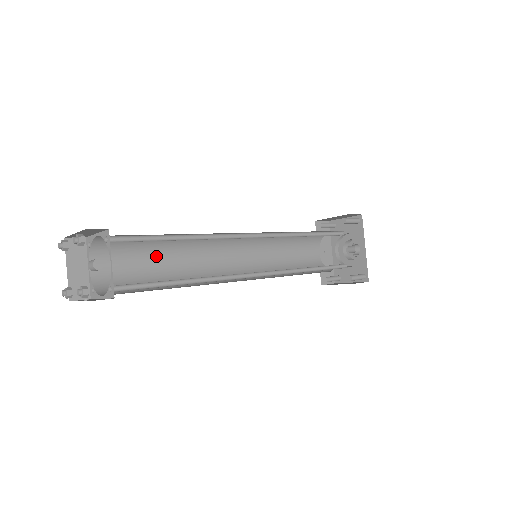
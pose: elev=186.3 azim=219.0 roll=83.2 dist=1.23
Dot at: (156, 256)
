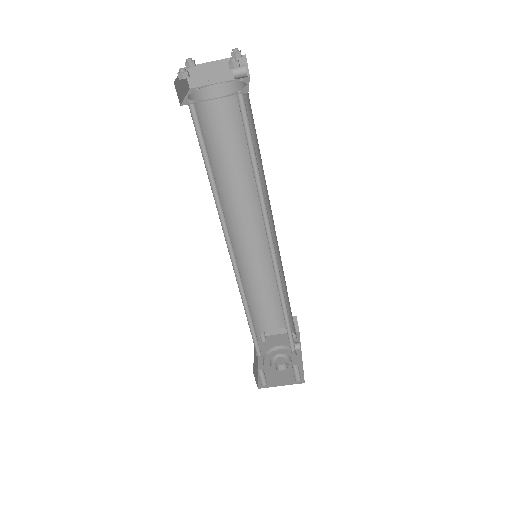
Dot at: occluded
